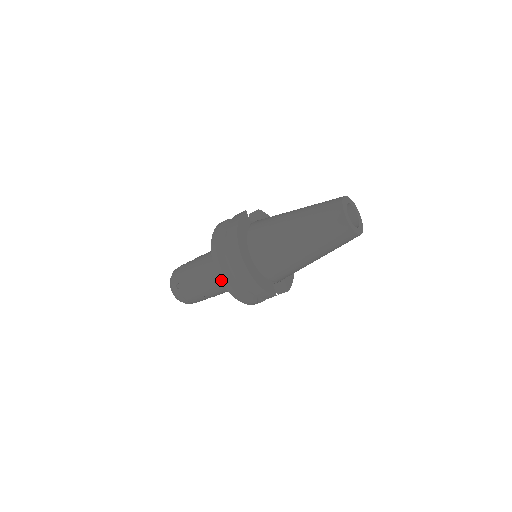
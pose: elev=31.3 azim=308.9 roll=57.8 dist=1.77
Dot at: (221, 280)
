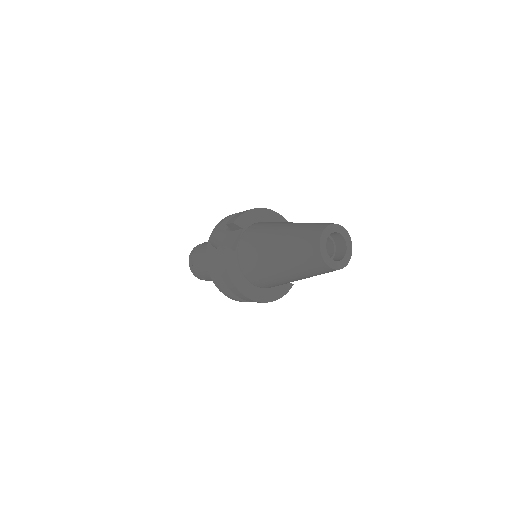
Dot at: occluded
